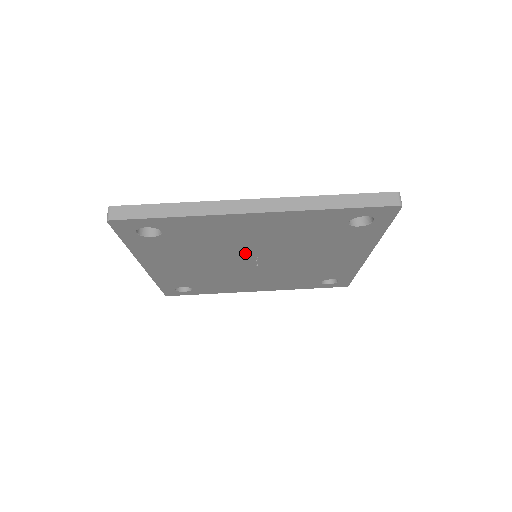
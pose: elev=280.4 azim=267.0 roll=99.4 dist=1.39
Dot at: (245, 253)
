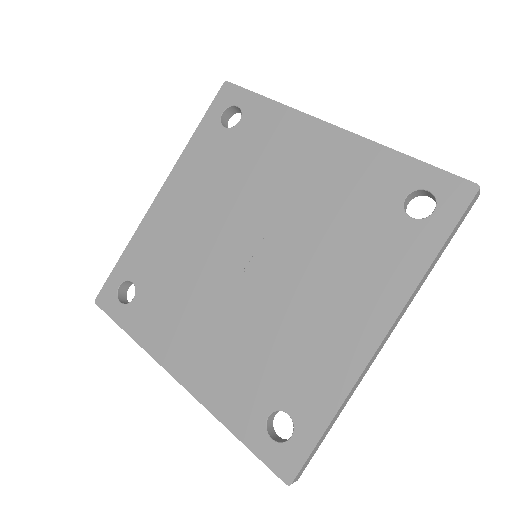
Dot at: (260, 219)
